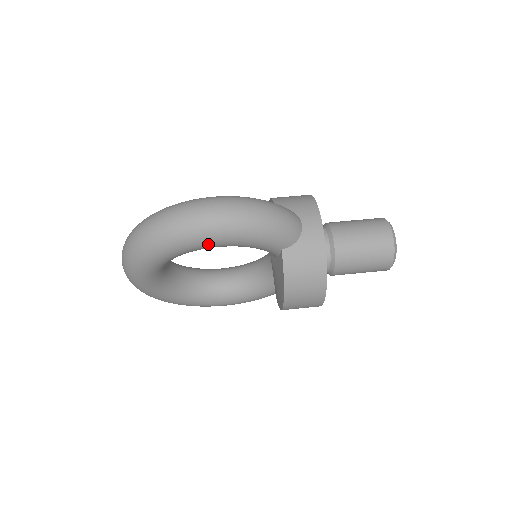
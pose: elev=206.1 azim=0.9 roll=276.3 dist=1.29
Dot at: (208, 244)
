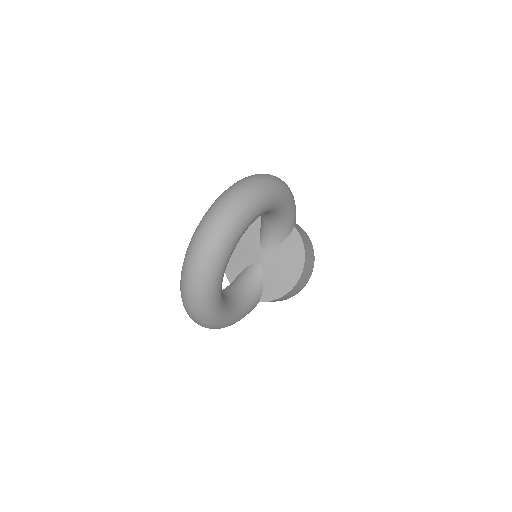
Dot at: (283, 200)
